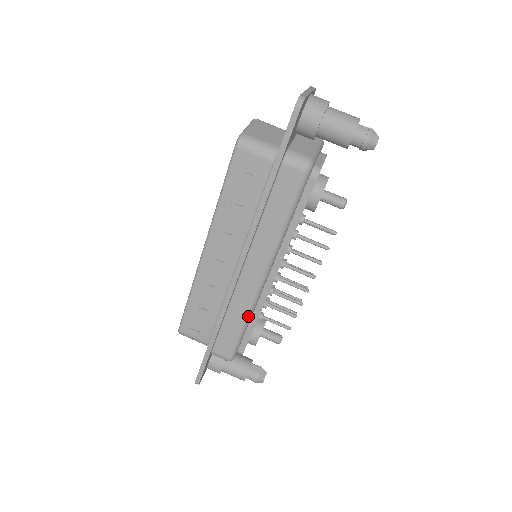
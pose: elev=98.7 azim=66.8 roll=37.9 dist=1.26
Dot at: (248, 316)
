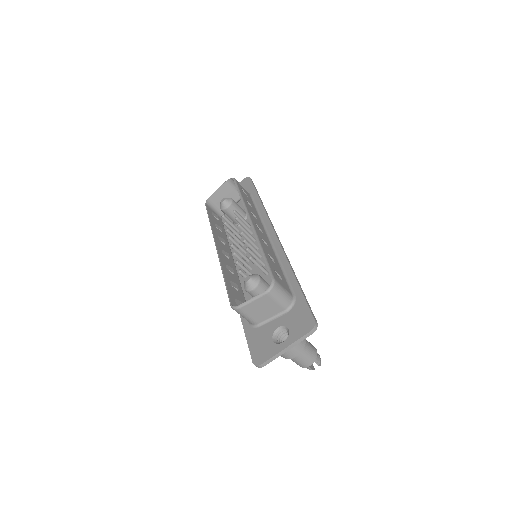
Dot at: occluded
